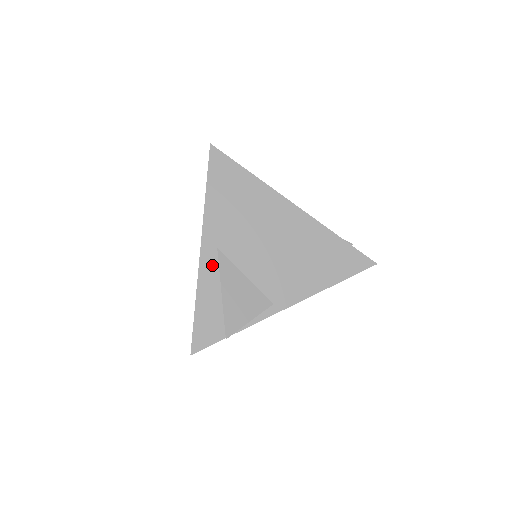
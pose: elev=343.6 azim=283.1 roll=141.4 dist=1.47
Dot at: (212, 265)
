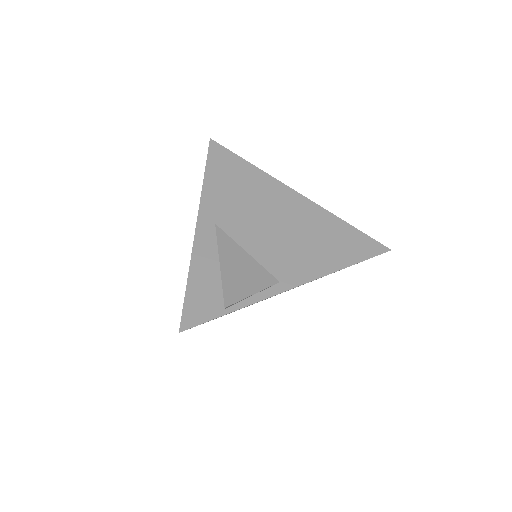
Dot at: (209, 239)
